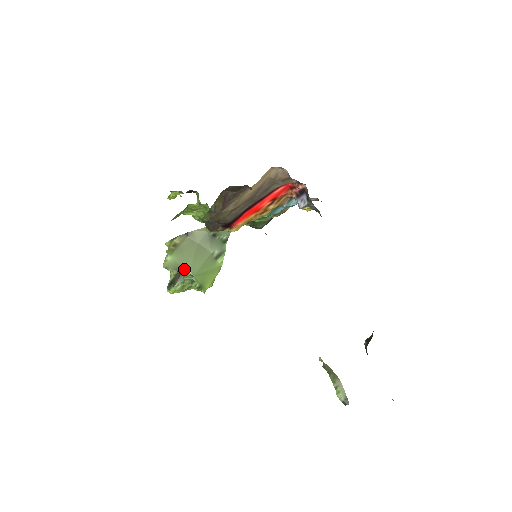
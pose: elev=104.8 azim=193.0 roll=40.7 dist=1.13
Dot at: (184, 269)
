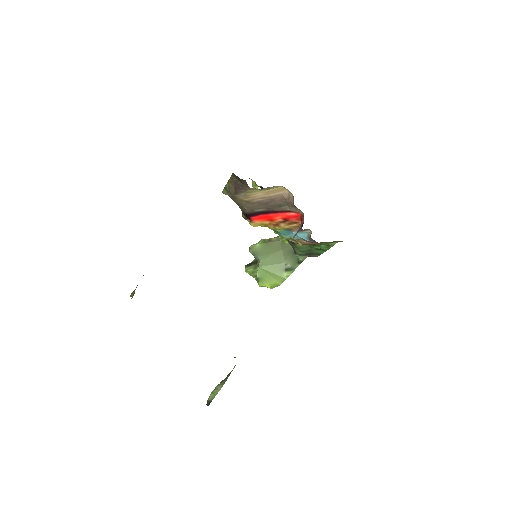
Dot at: (258, 258)
